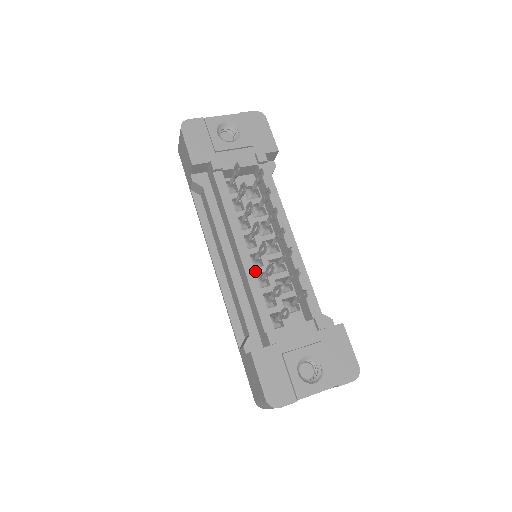
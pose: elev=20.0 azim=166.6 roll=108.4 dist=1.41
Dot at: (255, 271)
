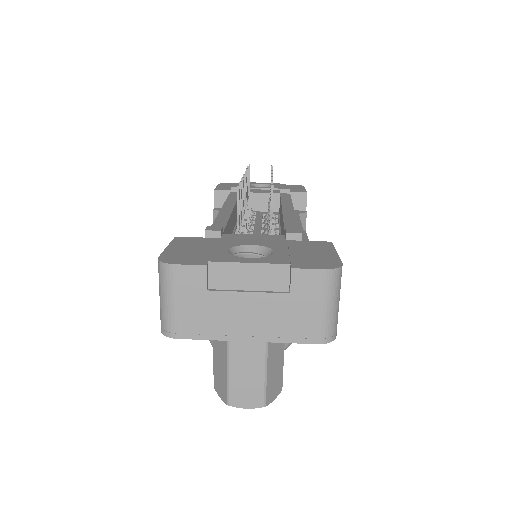
Dot at: occluded
